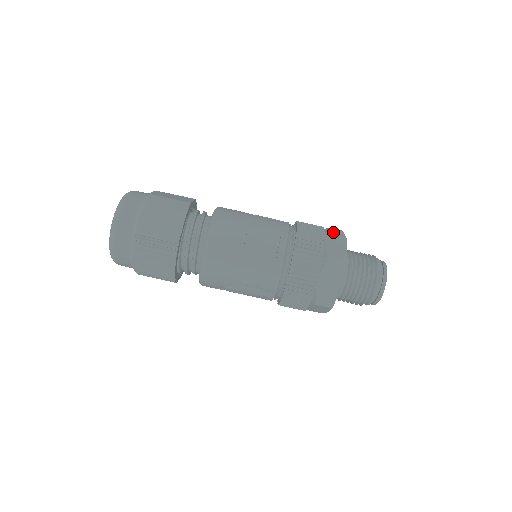
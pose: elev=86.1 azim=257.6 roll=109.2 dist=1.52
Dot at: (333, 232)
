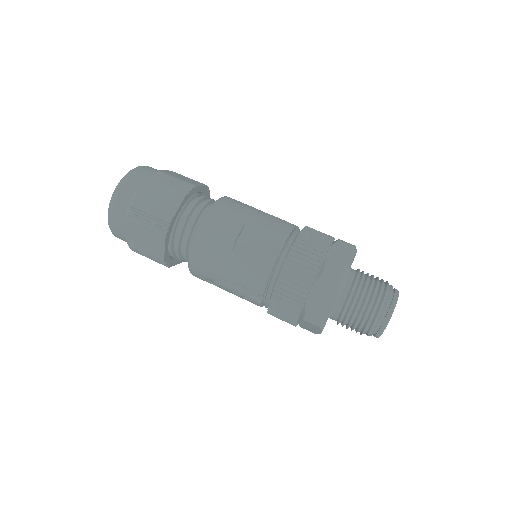
Dot at: (342, 244)
